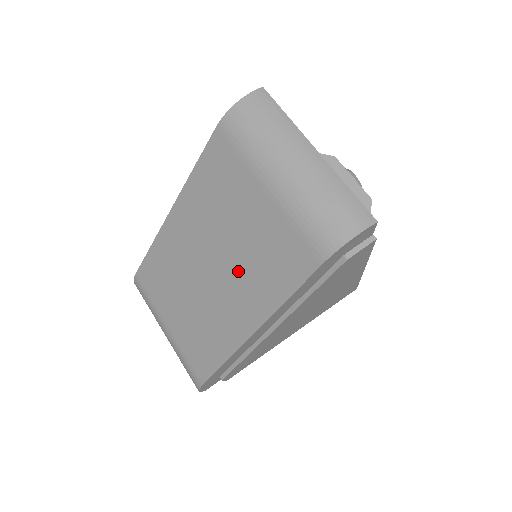
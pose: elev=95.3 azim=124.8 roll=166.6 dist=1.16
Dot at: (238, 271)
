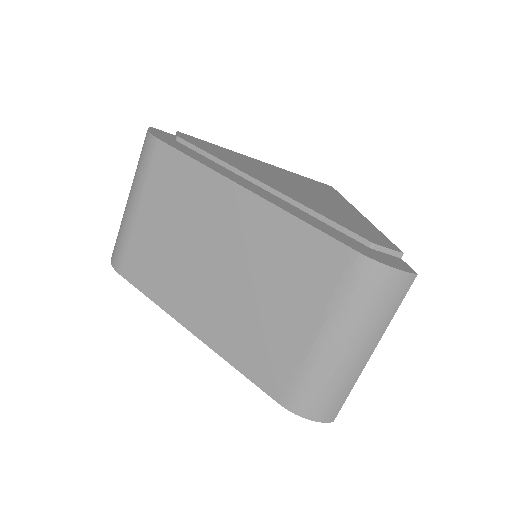
Dot at: (232, 306)
